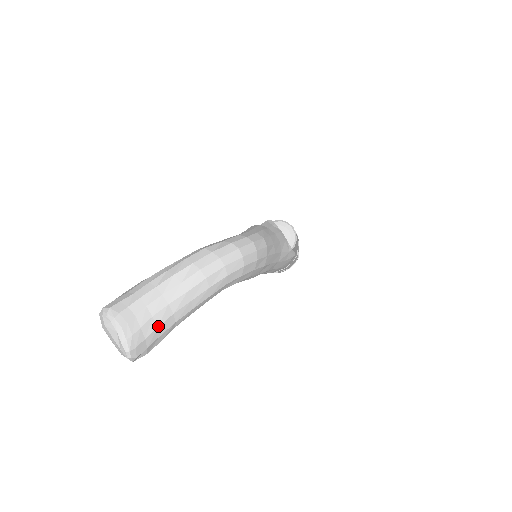
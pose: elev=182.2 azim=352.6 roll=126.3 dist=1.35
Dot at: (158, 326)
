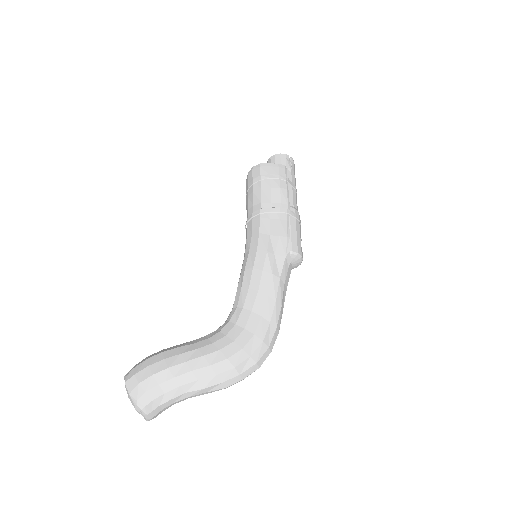
Dot at: occluded
